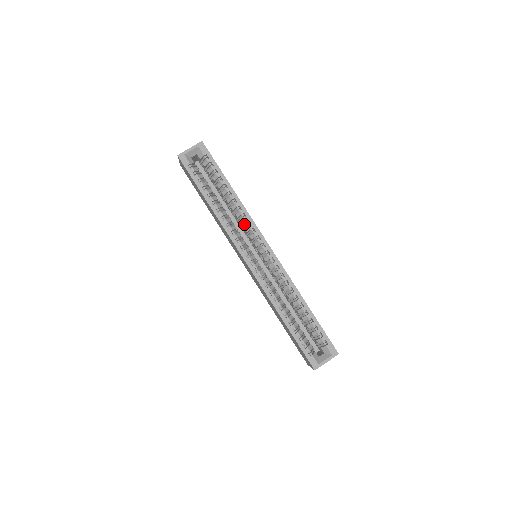
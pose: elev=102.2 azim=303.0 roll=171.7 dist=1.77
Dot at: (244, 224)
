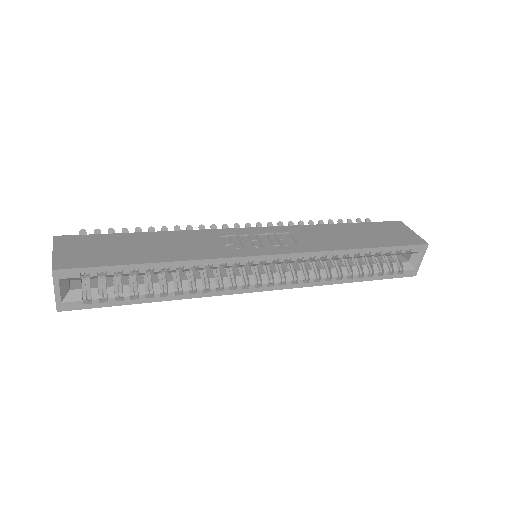
Dot at: occluded
